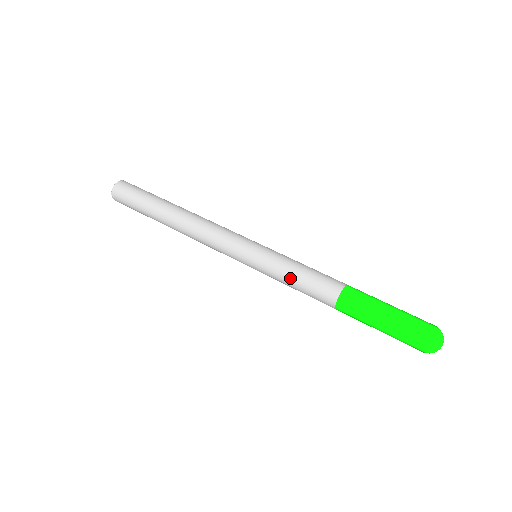
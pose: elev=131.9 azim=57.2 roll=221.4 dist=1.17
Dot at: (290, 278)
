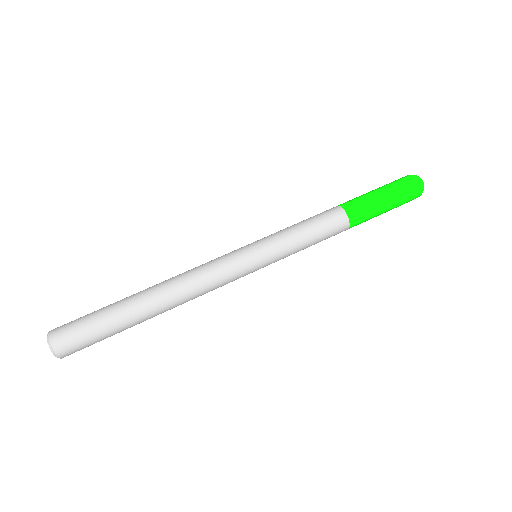
Dot at: (305, 248)
